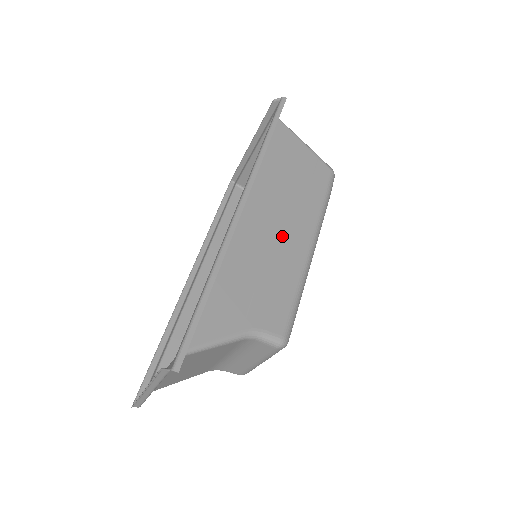
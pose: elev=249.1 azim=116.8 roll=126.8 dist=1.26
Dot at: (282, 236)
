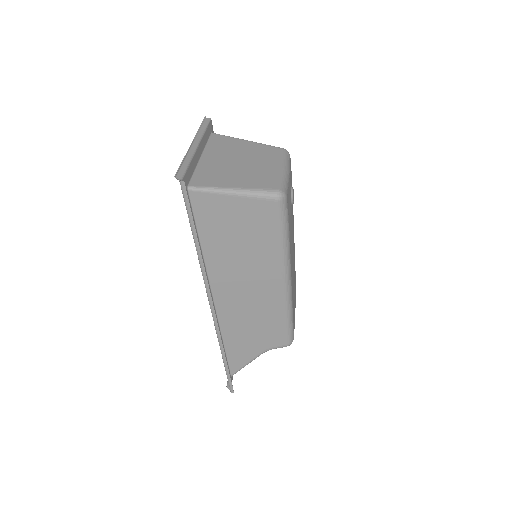
Dot at: (256, 293)
